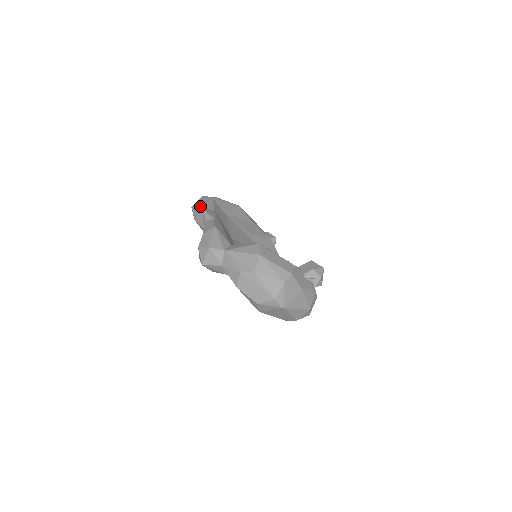
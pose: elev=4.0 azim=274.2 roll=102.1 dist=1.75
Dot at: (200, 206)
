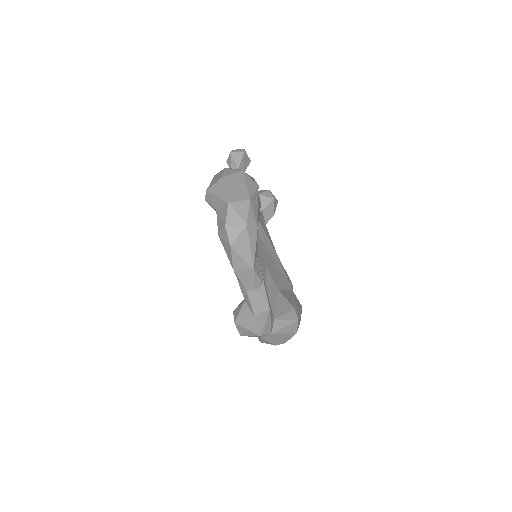
Dot at: (249, 260)
